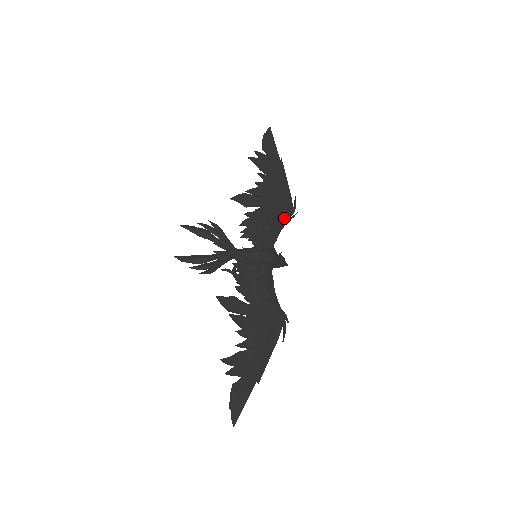
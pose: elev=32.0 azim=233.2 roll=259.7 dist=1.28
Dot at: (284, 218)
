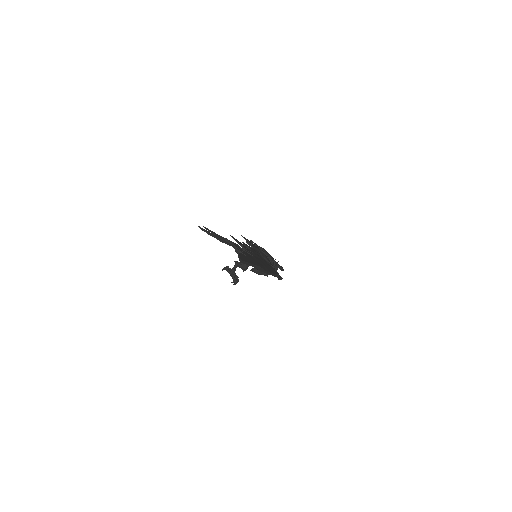
Dot at: occluded
